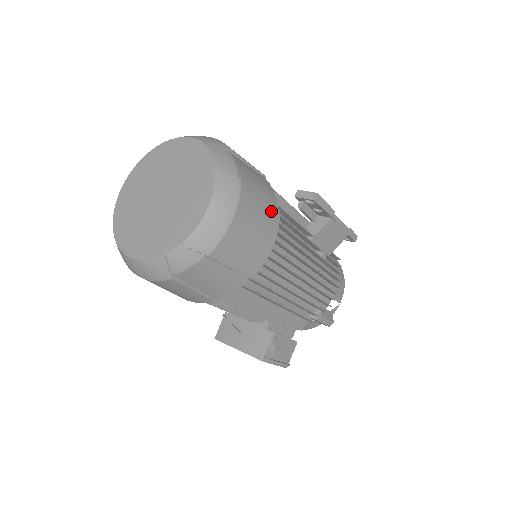
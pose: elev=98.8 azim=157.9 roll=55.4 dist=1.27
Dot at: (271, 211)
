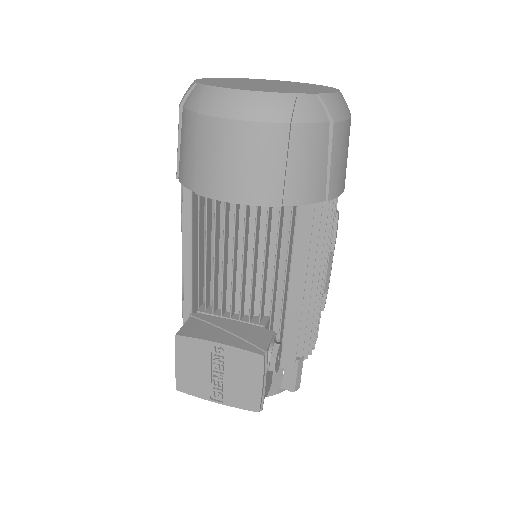
Dot at: occluded
